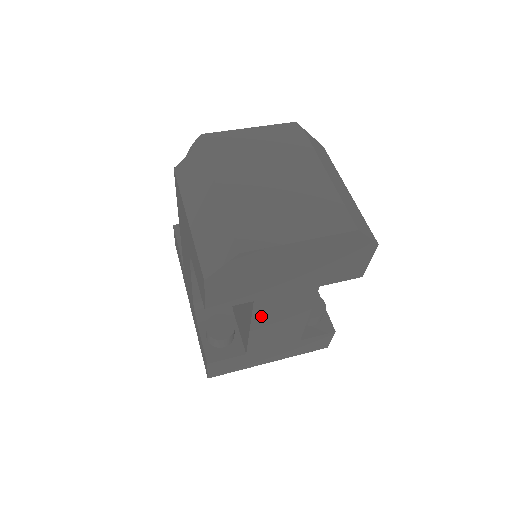
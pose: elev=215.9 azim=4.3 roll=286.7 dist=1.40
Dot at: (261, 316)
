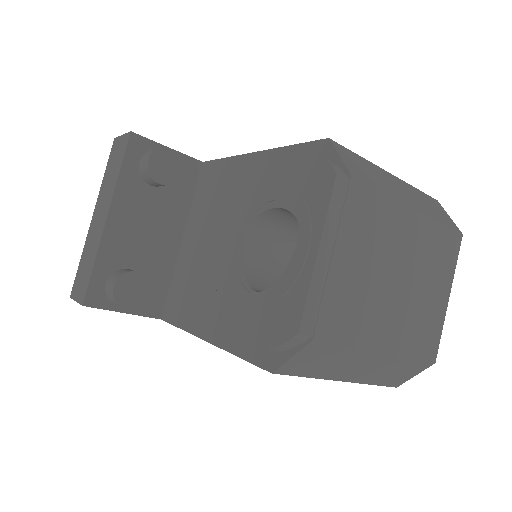
Dot at: occluded
